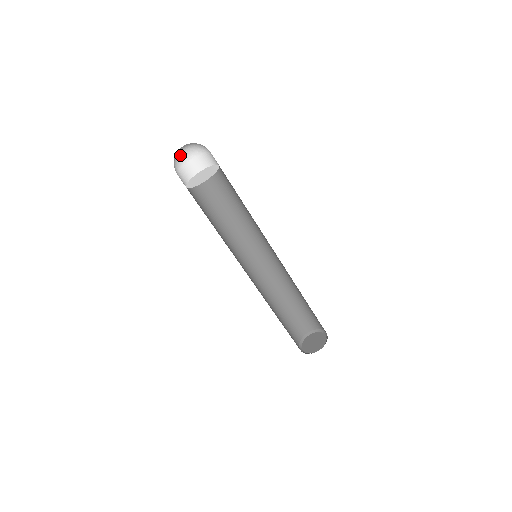
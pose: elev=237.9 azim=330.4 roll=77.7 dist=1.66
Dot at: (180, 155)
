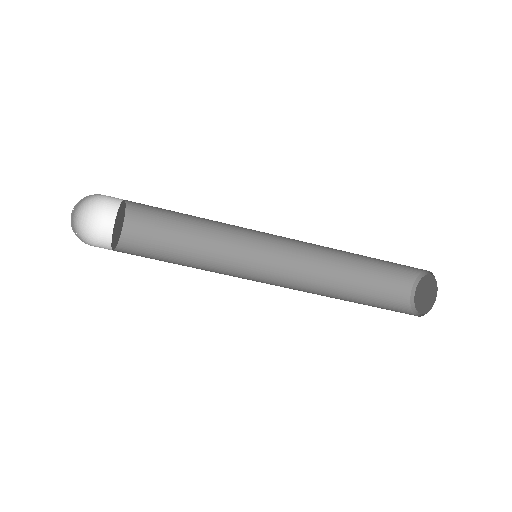
Dot at: (90, 202)
